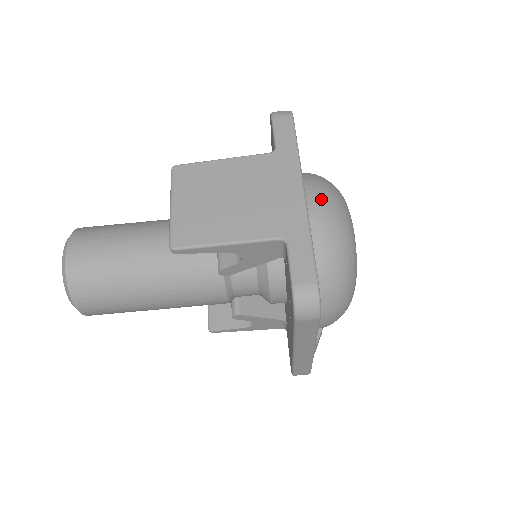
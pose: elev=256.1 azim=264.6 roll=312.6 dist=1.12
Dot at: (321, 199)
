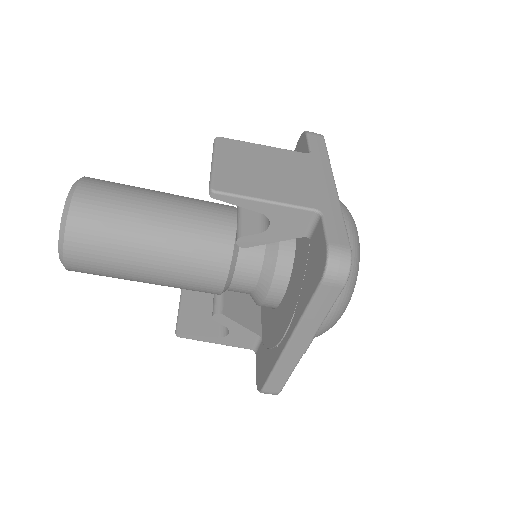
Dot at: occluded
